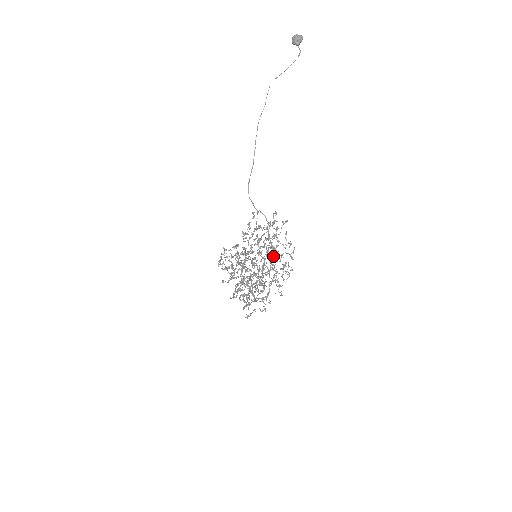
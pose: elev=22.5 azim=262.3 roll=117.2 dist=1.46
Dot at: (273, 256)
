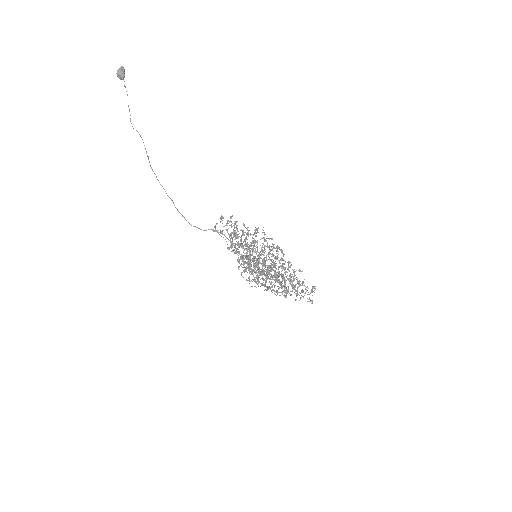
Dot at: (253, 251)
